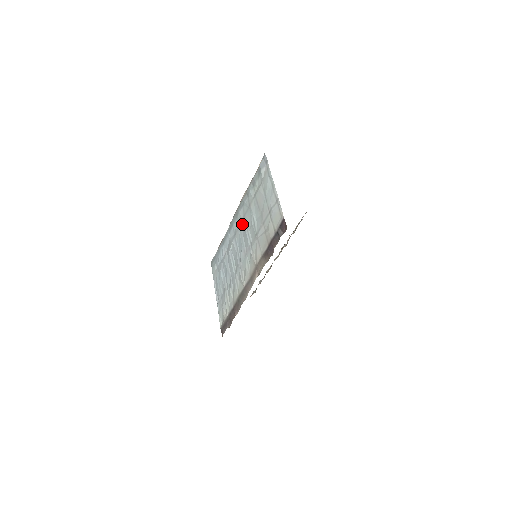
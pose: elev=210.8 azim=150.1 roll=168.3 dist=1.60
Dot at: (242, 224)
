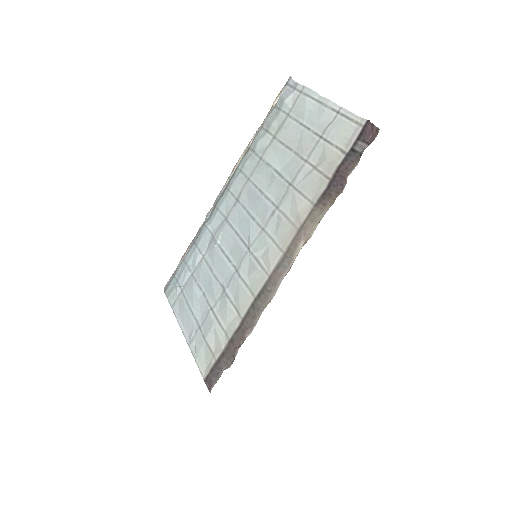
Dot at: (245, 193)
